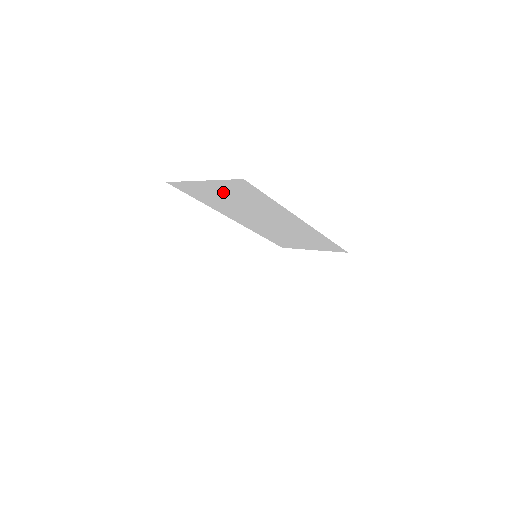
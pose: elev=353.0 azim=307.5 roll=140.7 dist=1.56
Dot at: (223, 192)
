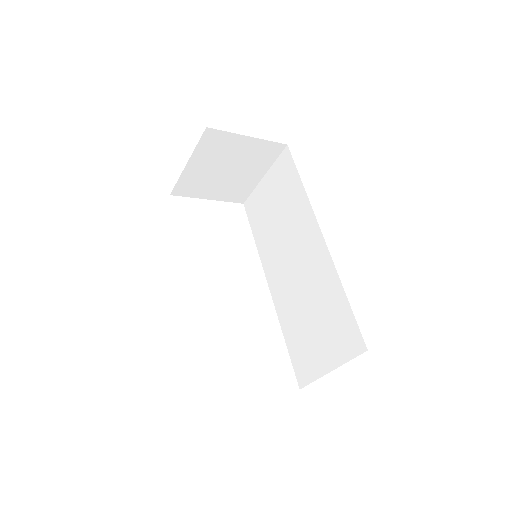
Dot at: (272, 194)
